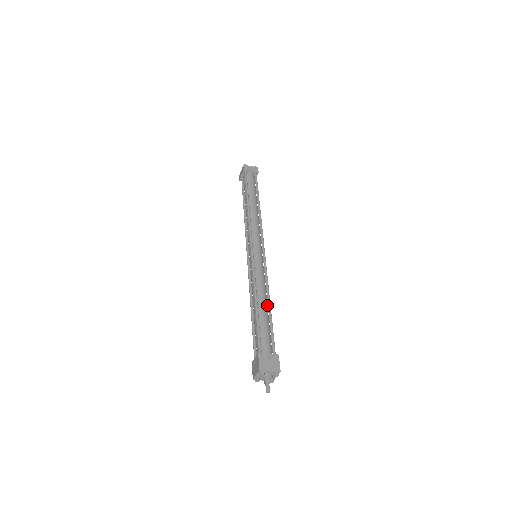
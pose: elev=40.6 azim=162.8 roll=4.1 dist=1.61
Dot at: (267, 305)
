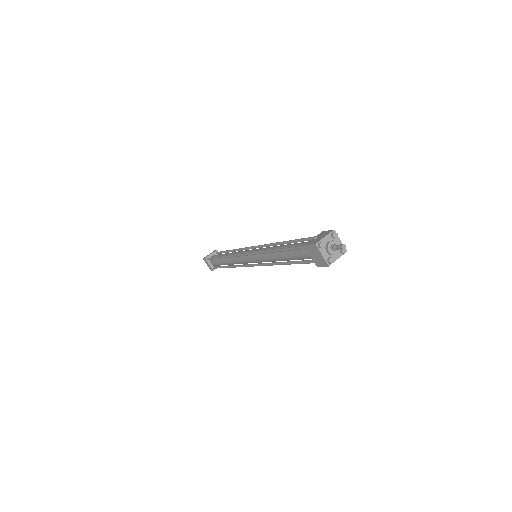
Dot at: occluded
